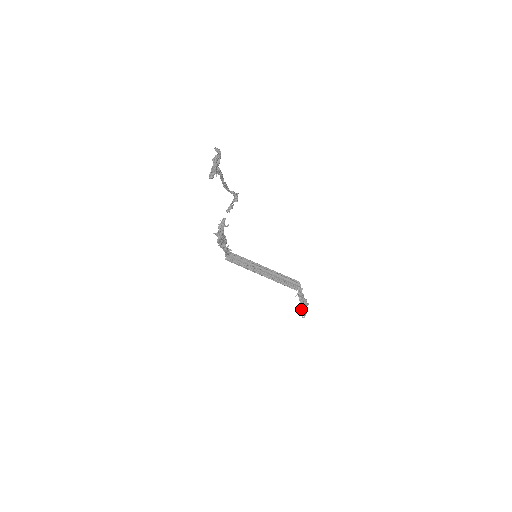
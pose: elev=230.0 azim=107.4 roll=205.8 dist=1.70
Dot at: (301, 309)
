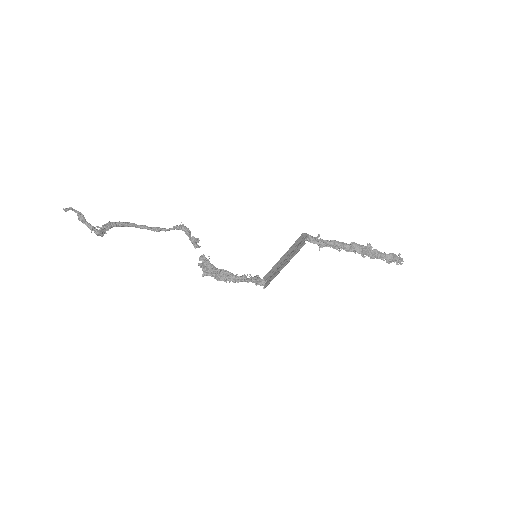
Dot at: occluded
